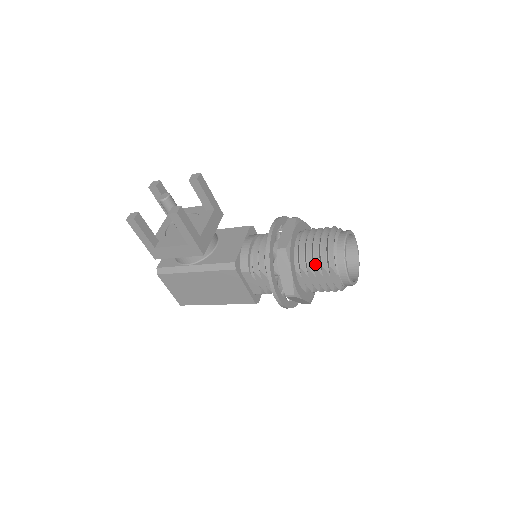
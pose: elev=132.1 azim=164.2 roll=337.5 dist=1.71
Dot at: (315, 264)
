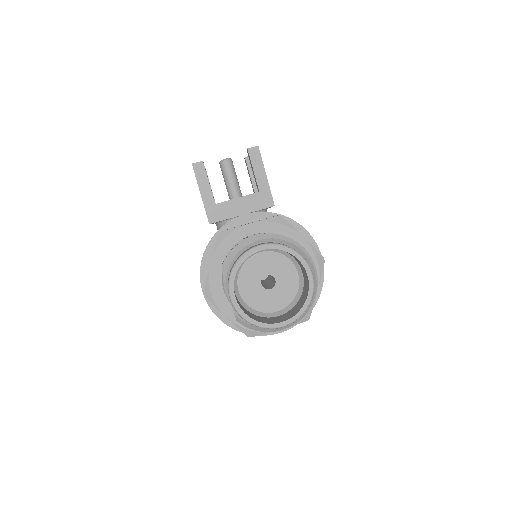
Dot at: occluded
